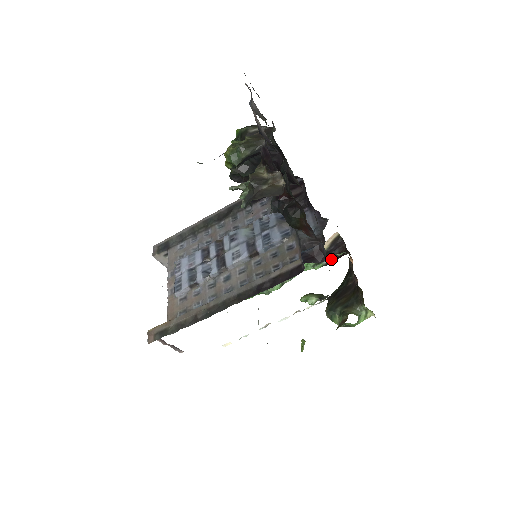
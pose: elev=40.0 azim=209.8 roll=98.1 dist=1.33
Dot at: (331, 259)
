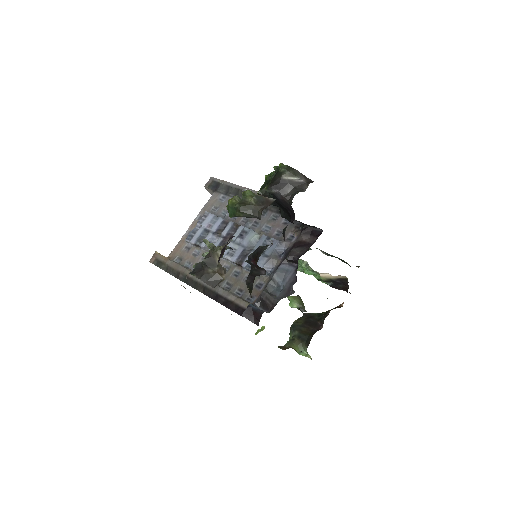
Dot at: (335, 286)
